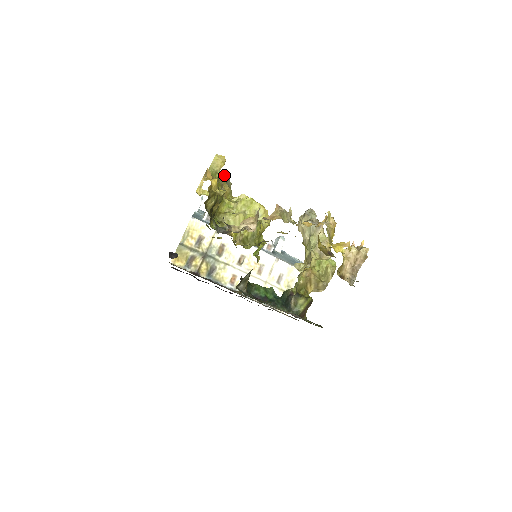
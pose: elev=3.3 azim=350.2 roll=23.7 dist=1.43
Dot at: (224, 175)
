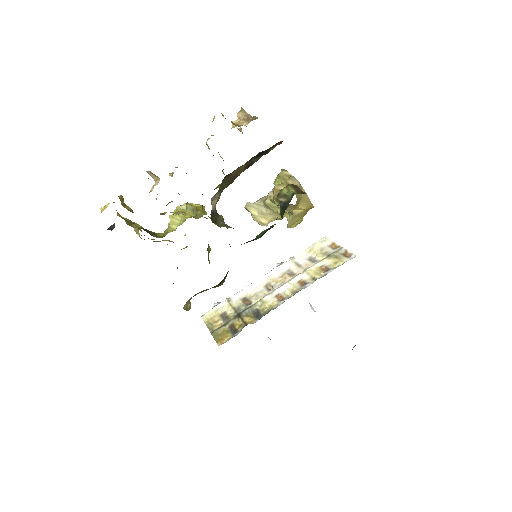
Dot at: occluded
